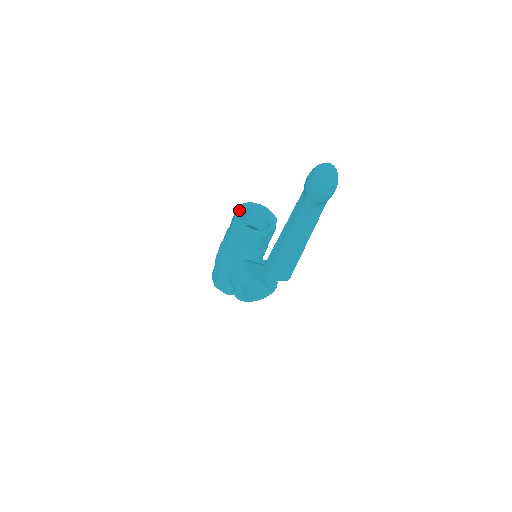
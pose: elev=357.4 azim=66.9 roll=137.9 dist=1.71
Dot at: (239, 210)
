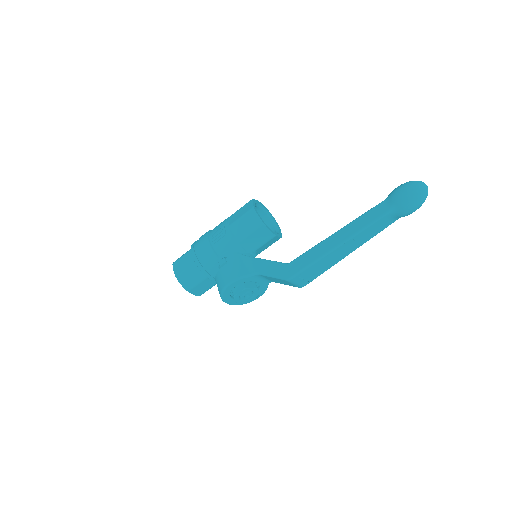
Dot at: (255, 203)
